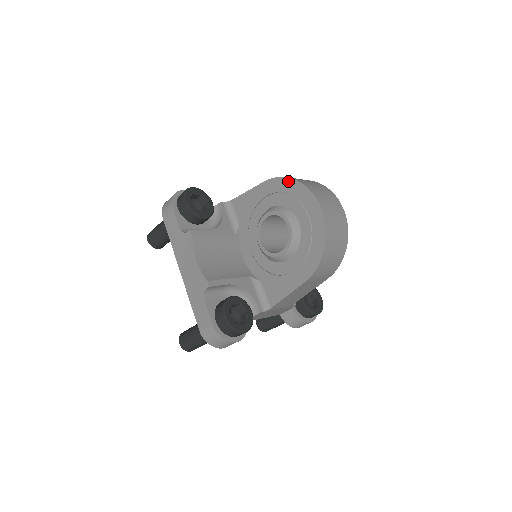
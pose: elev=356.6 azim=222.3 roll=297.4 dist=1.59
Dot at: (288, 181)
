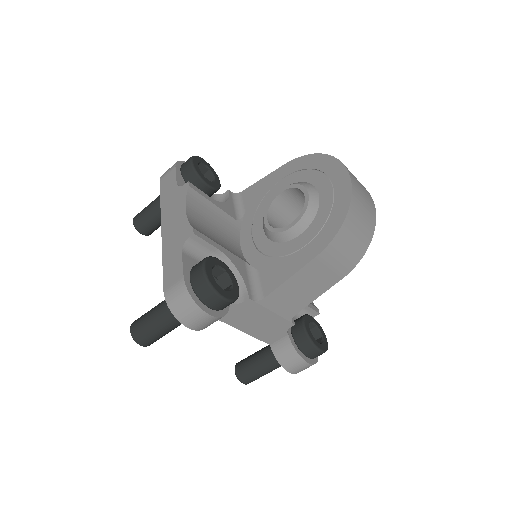
Dot at: (312, 157)
